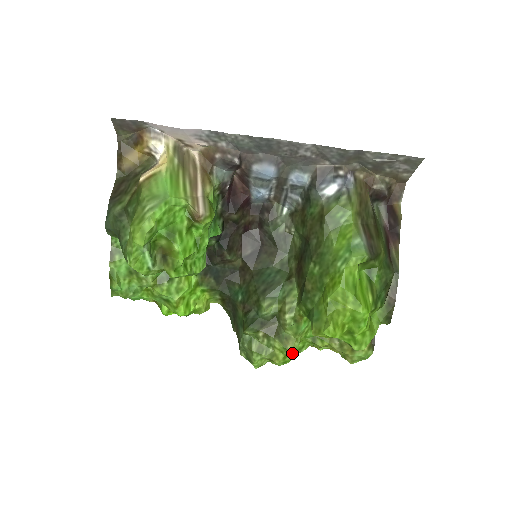
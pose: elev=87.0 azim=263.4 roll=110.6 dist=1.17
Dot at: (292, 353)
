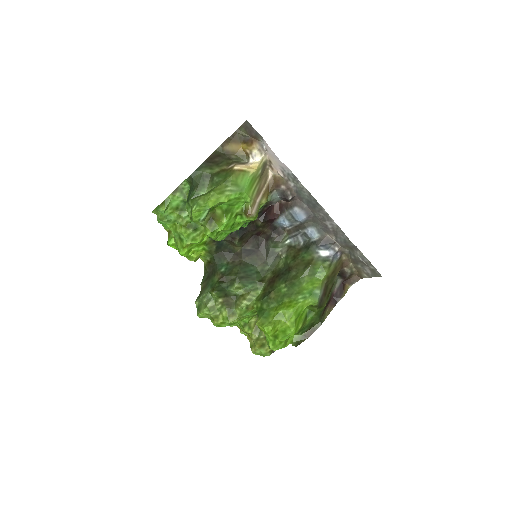
Dot at: (229, 324)
